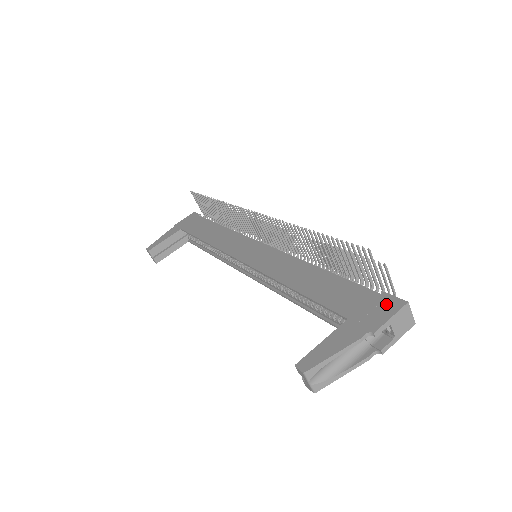
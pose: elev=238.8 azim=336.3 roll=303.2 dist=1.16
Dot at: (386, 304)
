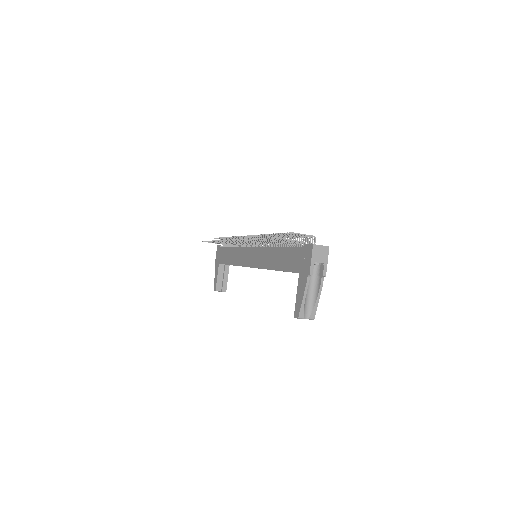
Dot at: (307, 252)
